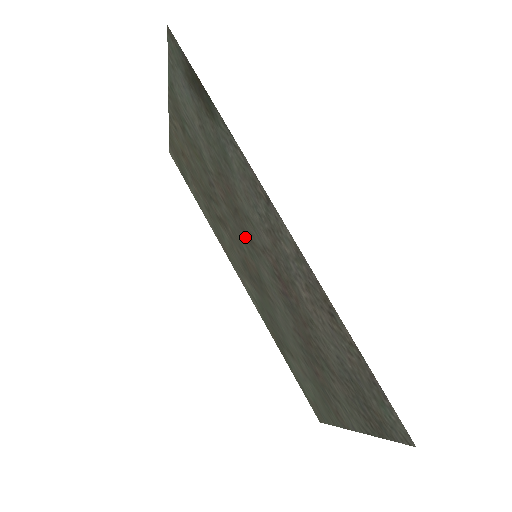
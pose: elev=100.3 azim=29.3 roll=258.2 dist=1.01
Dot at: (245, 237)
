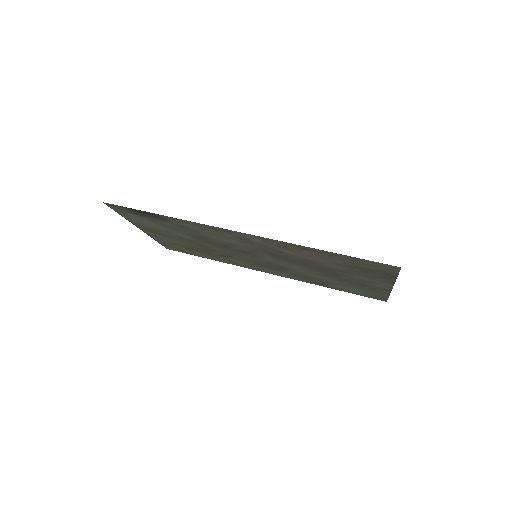
Dot at: (241, 253)
